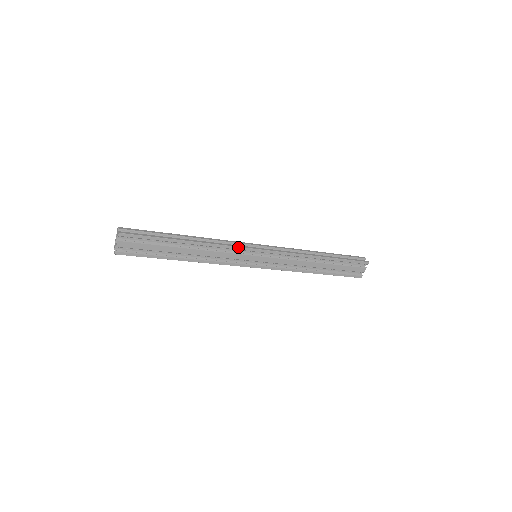
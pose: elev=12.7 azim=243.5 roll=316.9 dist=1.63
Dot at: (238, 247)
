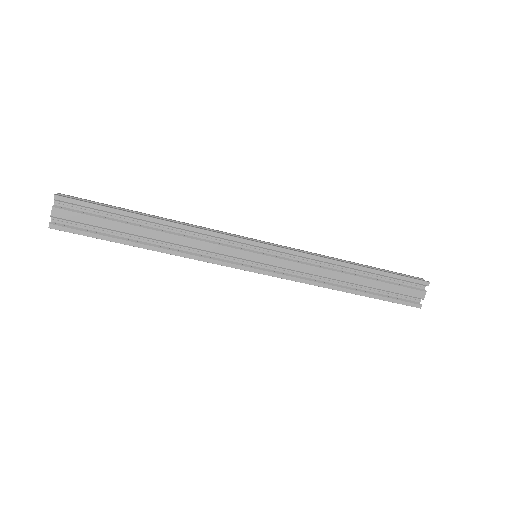
Dot at: (227, 235)
